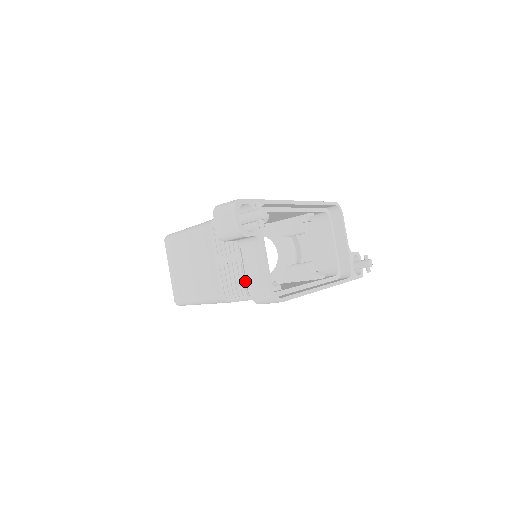
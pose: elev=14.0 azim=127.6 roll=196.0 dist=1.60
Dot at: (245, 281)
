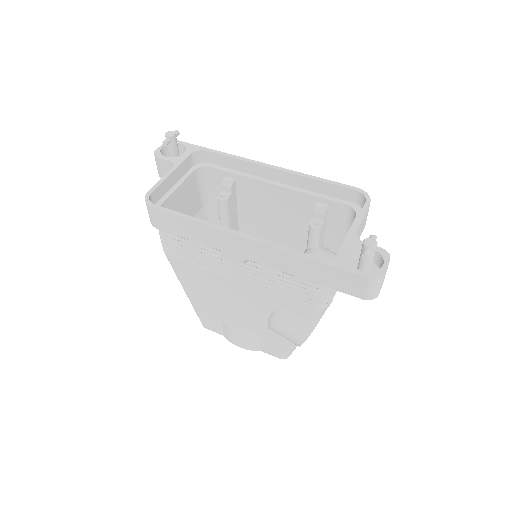
Dot at: occluded
